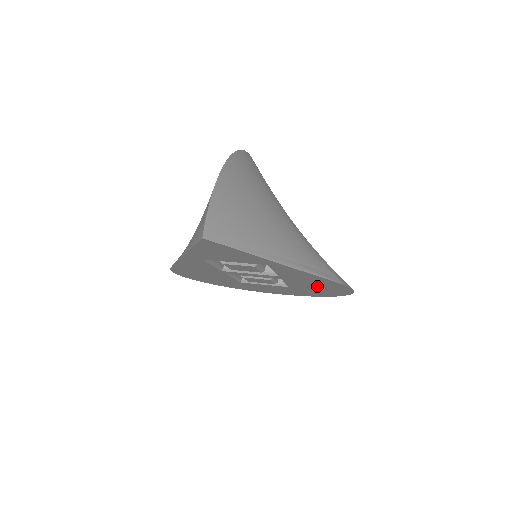
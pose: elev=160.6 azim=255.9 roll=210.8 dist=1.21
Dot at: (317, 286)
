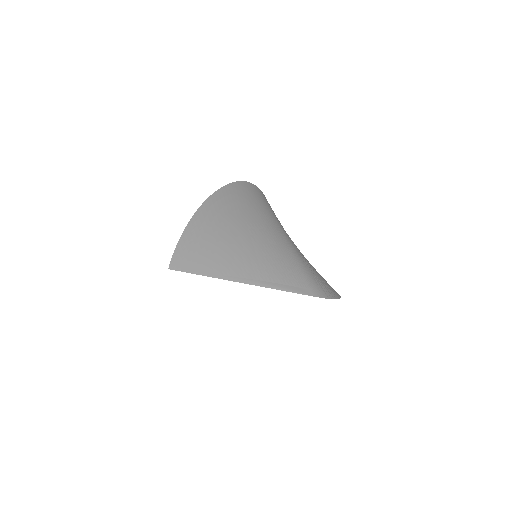
Dot at: occluded
